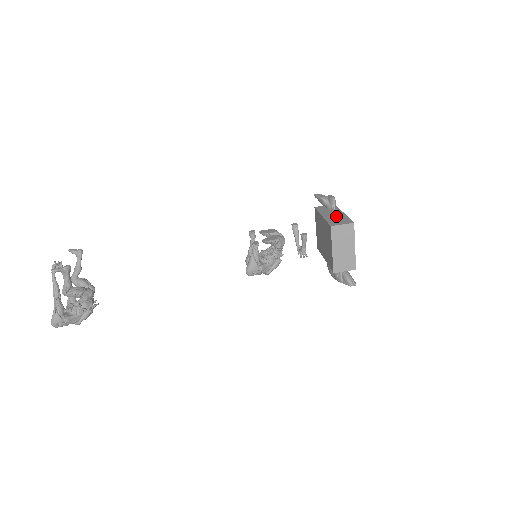
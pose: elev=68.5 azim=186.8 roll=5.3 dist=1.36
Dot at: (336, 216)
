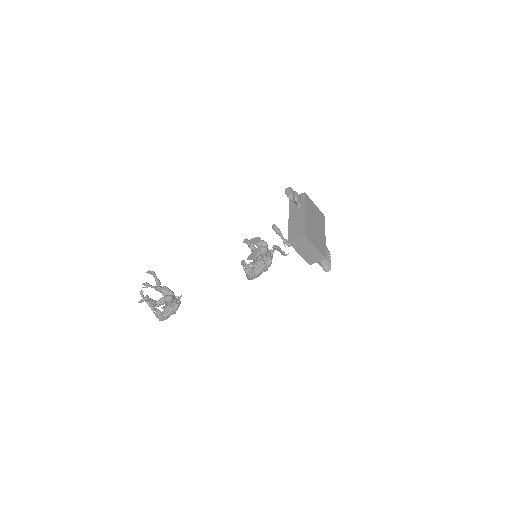
Dot at: (297, 221)
